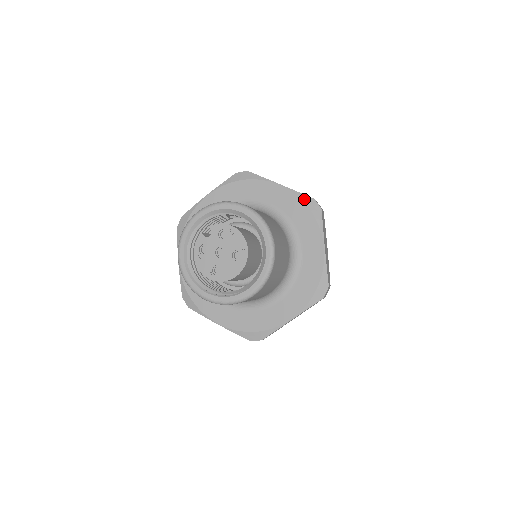
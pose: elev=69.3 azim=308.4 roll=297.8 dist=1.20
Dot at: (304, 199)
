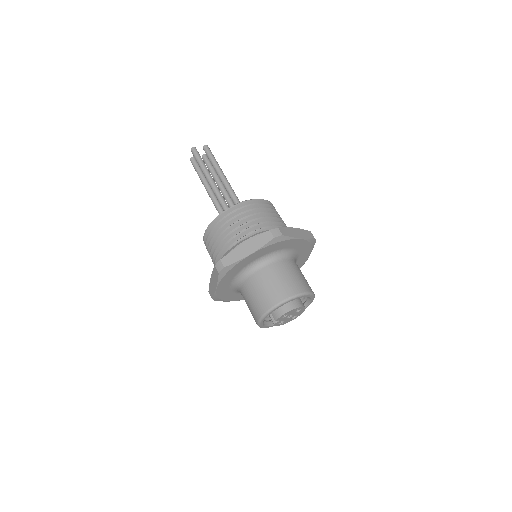
Dot at: (270, 244)
